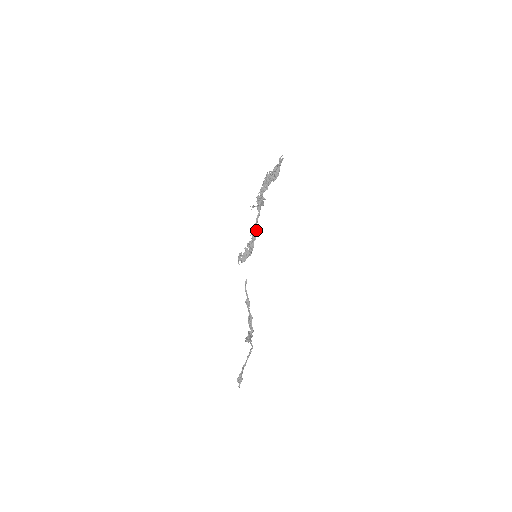
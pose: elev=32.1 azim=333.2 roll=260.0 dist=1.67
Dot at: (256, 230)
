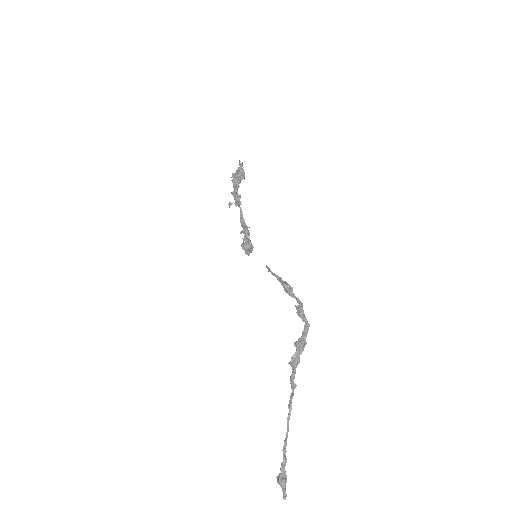
Dot at: (245, 225)
